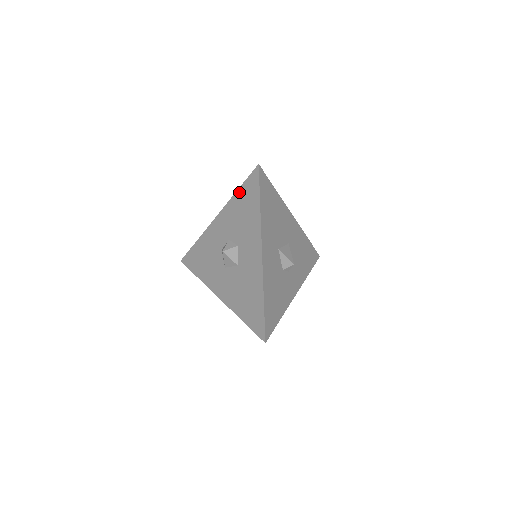
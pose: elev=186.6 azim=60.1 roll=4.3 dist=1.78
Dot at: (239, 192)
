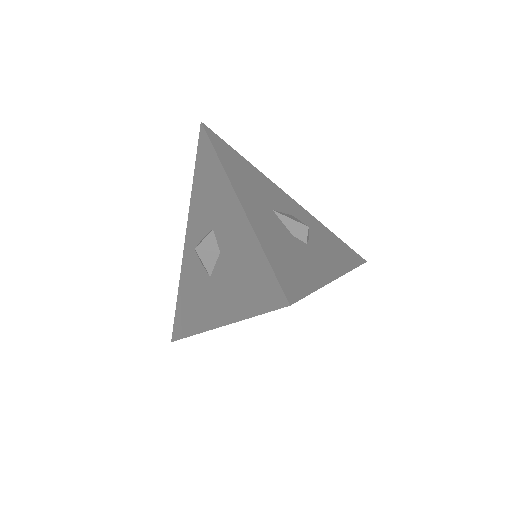
Dot at: (195, 175)
